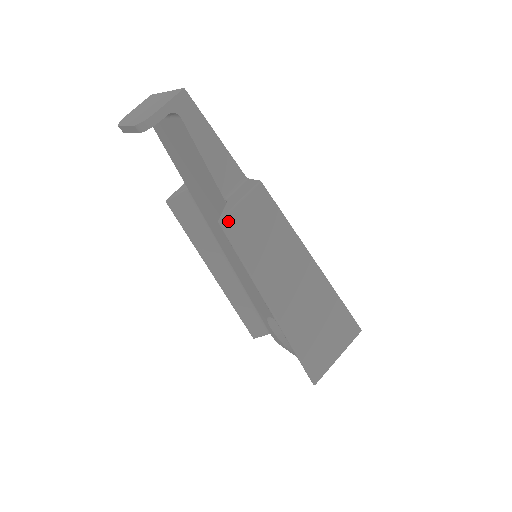
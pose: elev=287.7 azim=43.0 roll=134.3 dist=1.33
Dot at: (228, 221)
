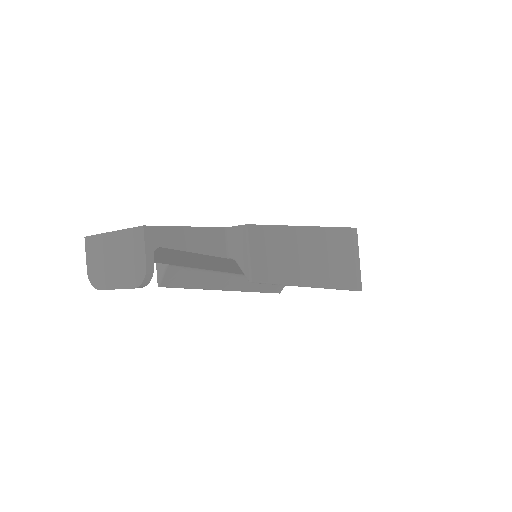
Dot at: (255, 274)
